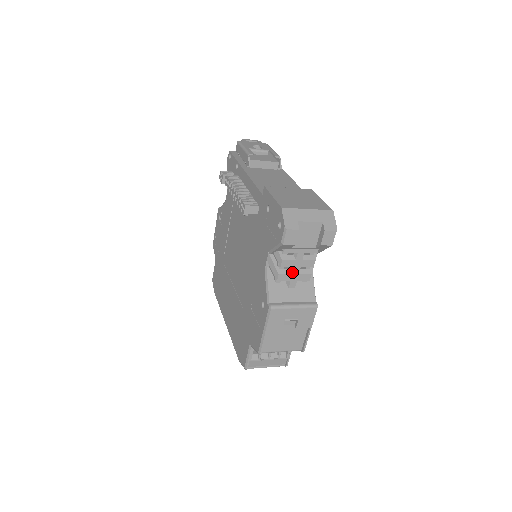
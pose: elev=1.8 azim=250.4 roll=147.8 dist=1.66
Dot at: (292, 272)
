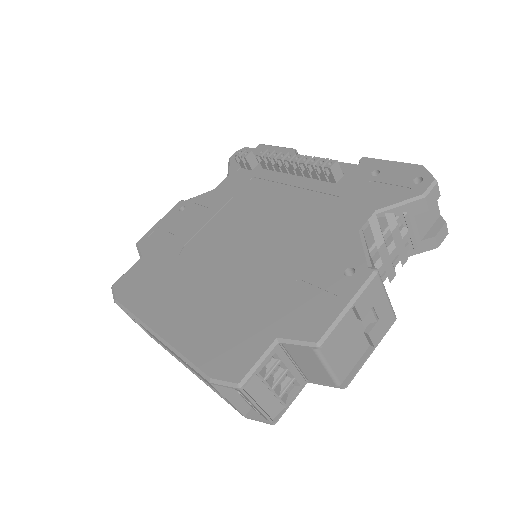
Dot at: (391, 252)
